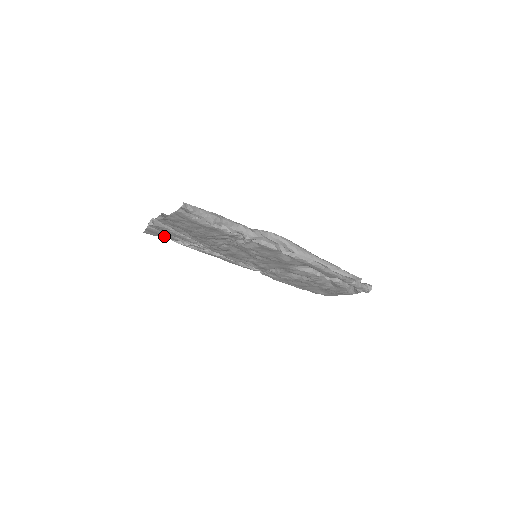
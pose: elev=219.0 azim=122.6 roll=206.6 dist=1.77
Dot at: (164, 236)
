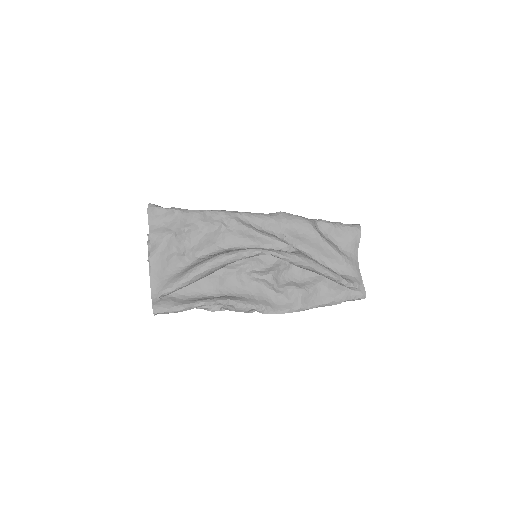
Dot at: occluded
